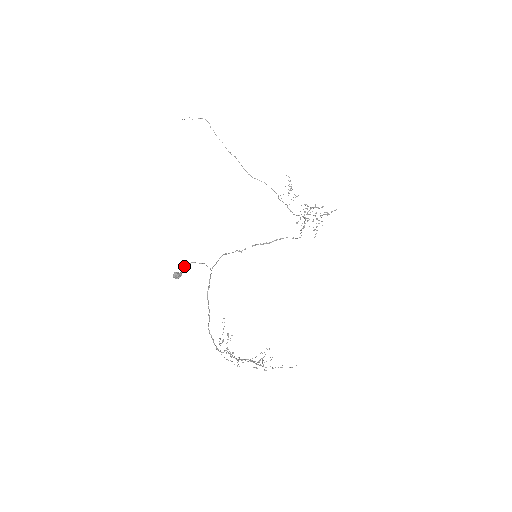
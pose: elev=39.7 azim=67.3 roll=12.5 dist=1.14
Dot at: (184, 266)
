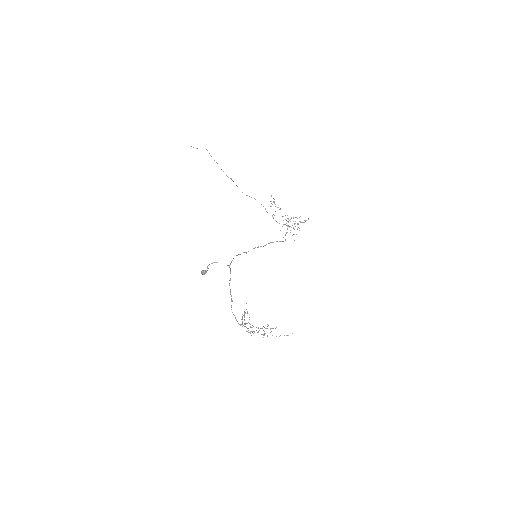
Dot at: (208, 265)
